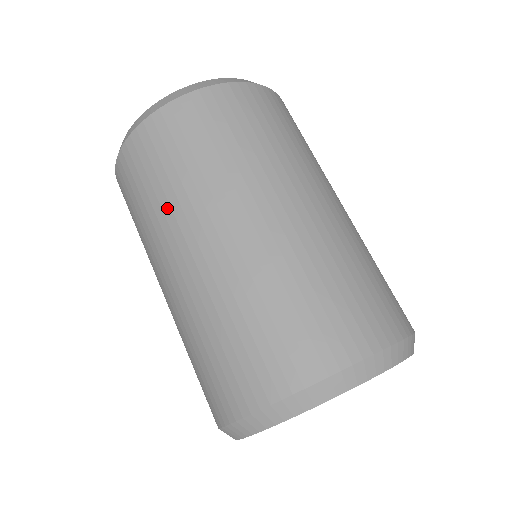
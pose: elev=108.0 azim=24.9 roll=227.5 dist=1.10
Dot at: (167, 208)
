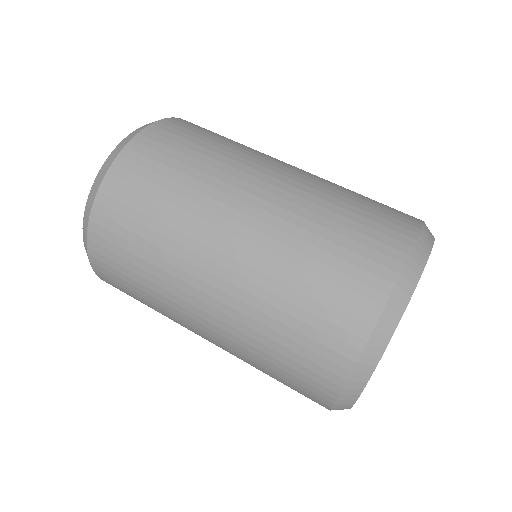
Dot at: (168, 244)
